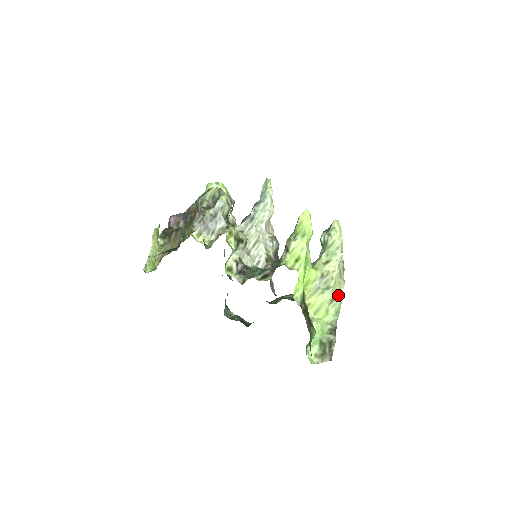
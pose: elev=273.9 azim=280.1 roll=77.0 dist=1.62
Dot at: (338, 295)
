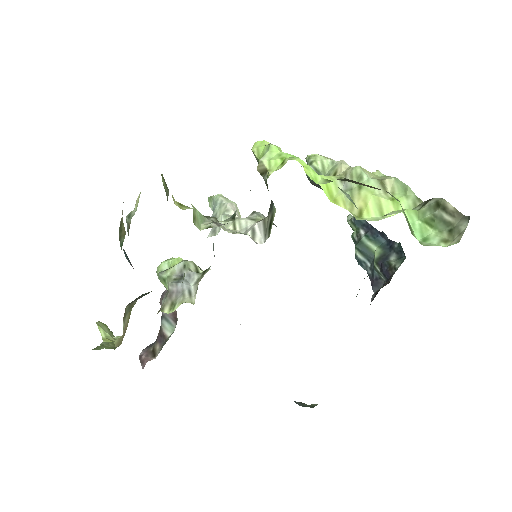
Dot at: (383, 179)
